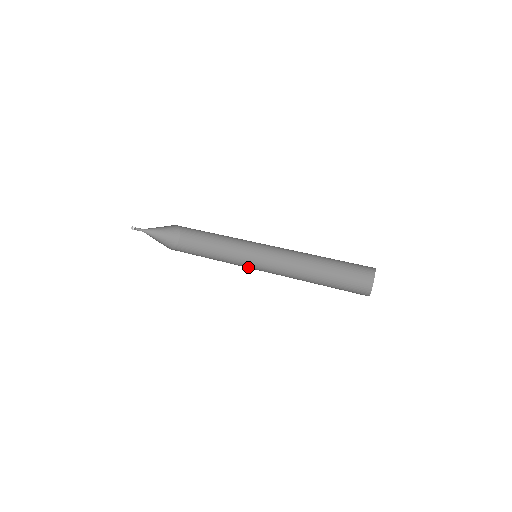
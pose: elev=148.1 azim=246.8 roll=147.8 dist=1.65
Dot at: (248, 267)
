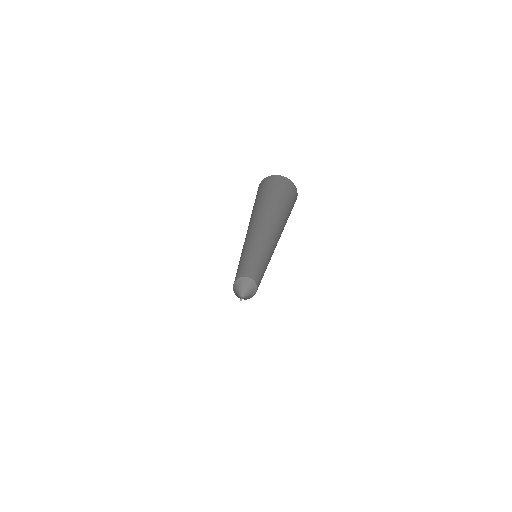
Dot at: occluded
